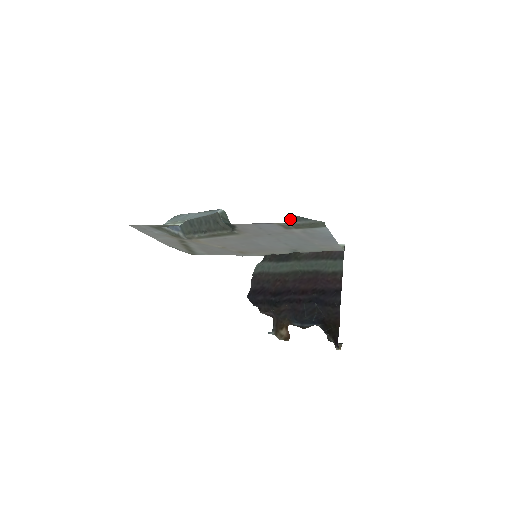
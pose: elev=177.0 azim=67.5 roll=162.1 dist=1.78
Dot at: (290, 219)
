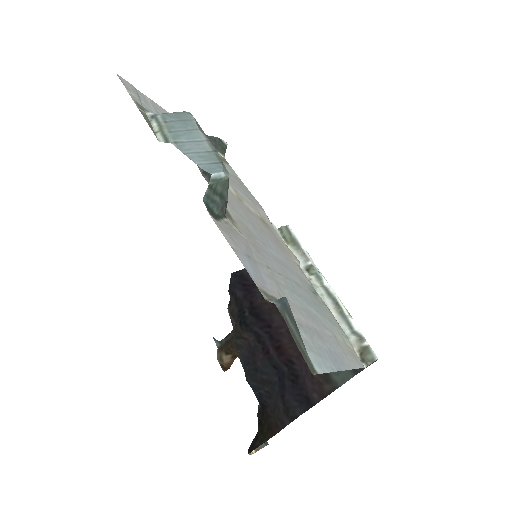
Dot at: (281, 301)
